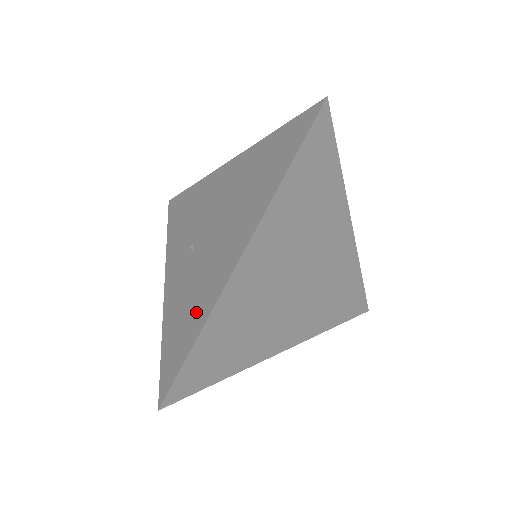
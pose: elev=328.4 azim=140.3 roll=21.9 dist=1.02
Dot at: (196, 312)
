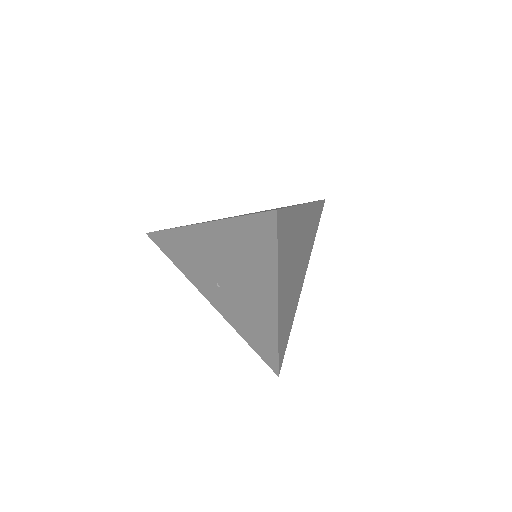
Dot at: (264, 331)
